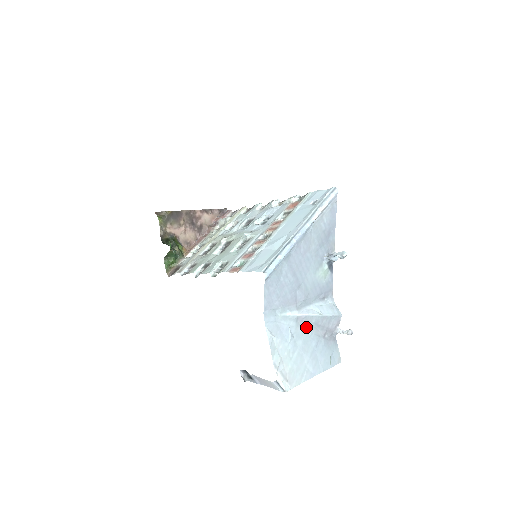
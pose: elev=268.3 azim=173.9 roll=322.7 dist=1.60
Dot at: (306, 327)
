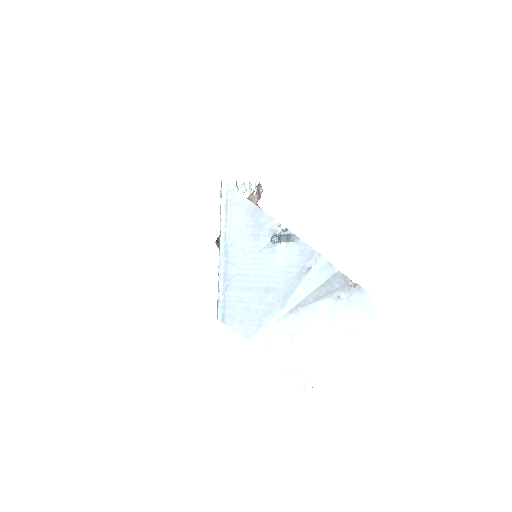
Dot at: (308, 310)
